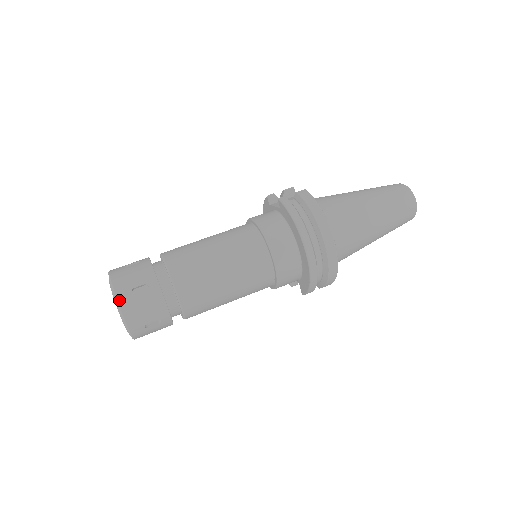
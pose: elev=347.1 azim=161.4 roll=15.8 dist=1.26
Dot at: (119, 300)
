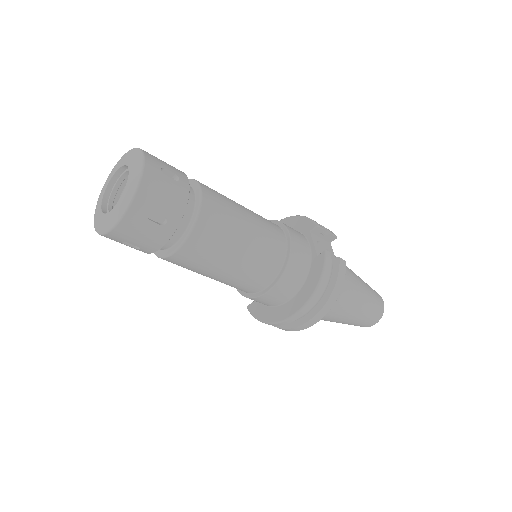
Dot at: (130, 209)
